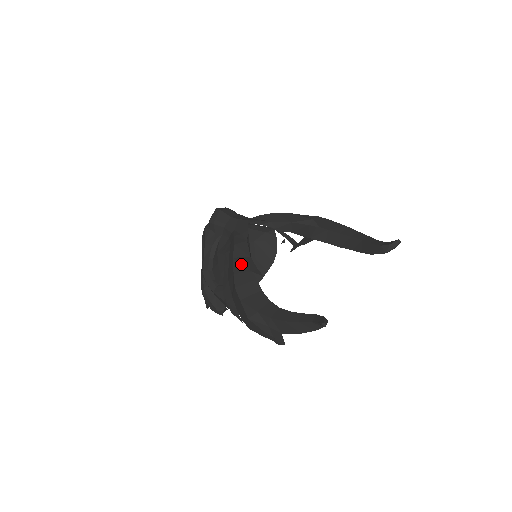
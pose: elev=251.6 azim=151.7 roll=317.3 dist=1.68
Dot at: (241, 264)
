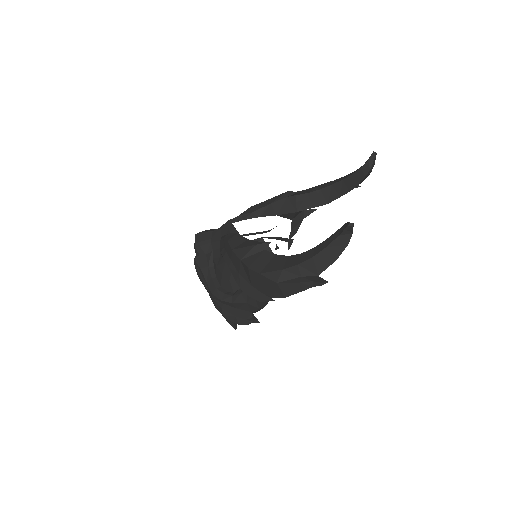
Dot at: (242, 247)
